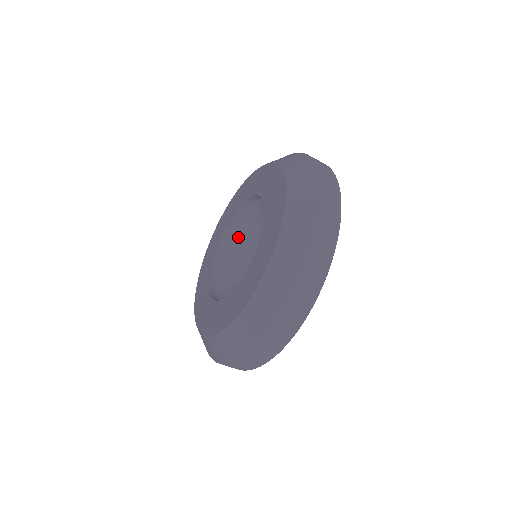
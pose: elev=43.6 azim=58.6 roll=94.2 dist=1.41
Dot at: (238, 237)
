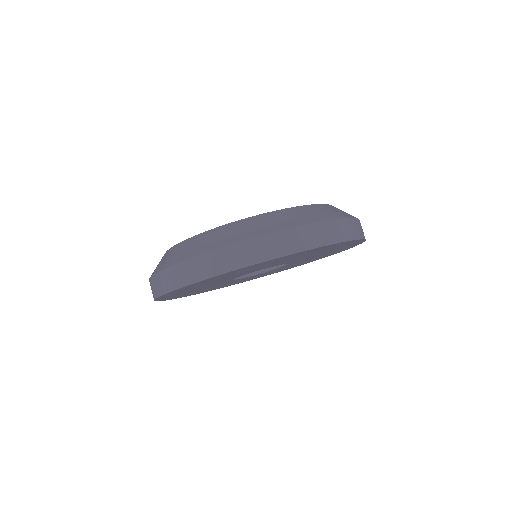
Dot at: occluded
